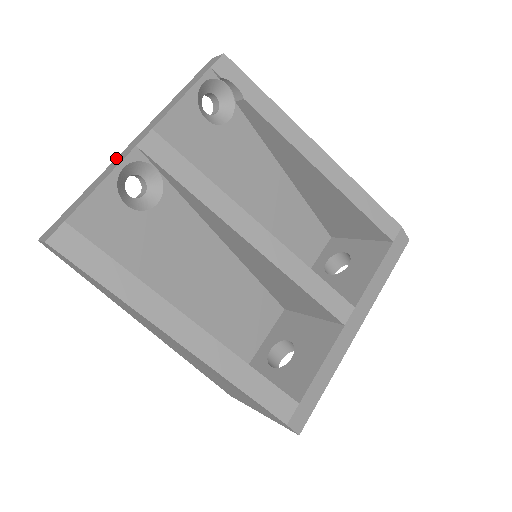
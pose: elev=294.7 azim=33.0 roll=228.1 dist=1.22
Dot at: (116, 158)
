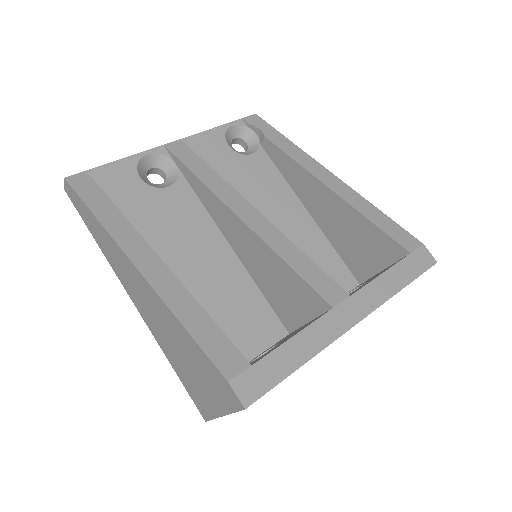
Dot at: occluded
